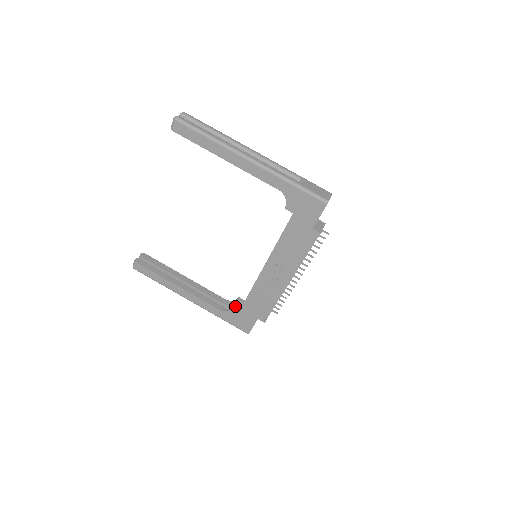
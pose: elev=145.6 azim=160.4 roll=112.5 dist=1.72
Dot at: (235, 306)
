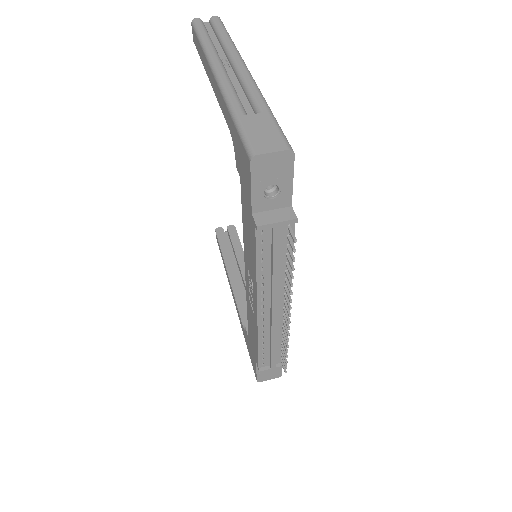
Dot at: occluded
